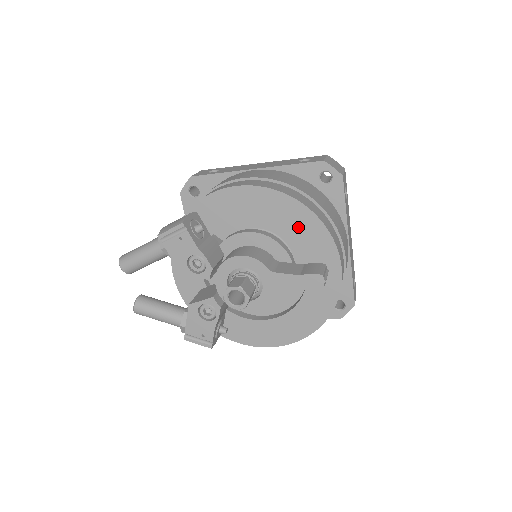
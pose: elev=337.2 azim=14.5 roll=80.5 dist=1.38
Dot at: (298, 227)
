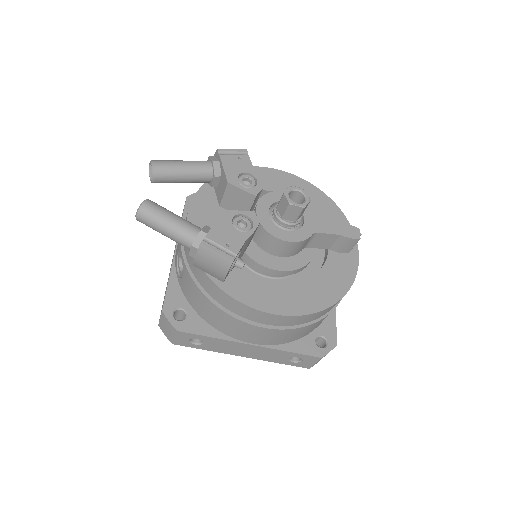
Dot at: (325, 212)
